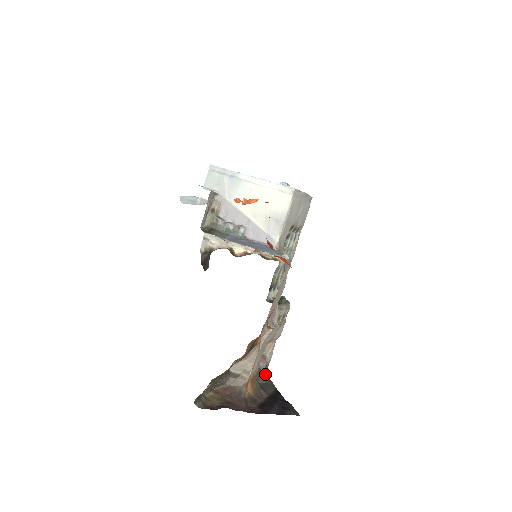
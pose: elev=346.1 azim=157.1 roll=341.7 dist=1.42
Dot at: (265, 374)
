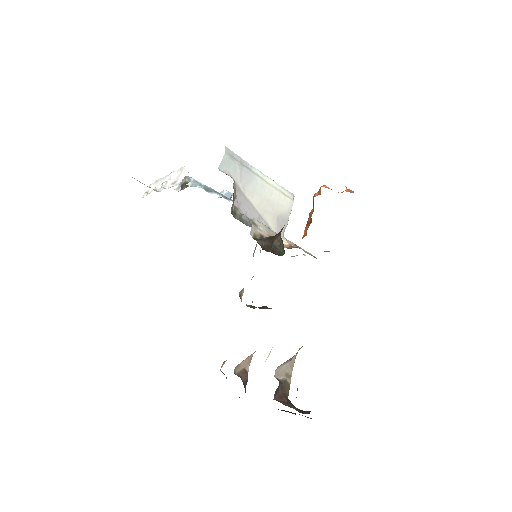
Dot at: occluded
